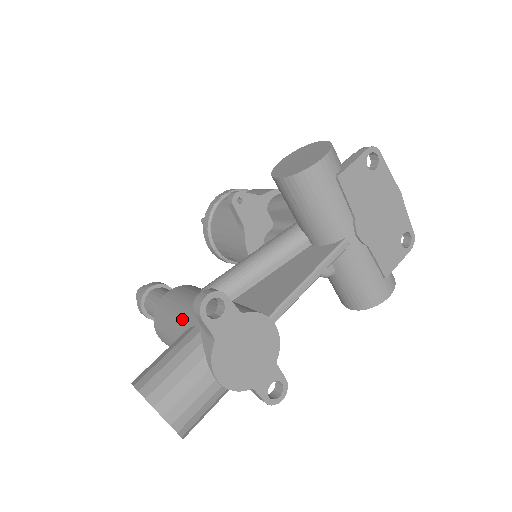
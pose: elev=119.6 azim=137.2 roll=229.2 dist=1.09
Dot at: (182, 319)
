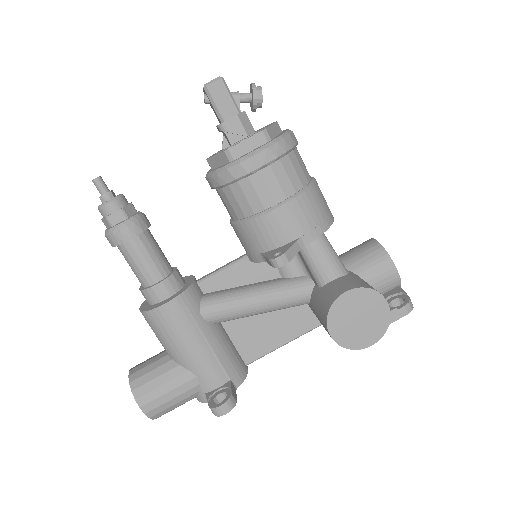
Dot at: (183, 357)
